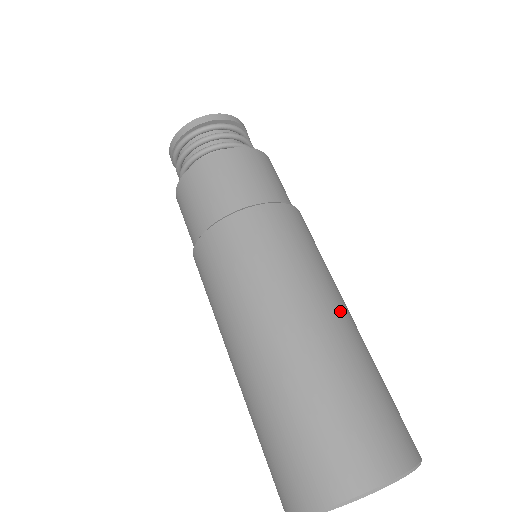
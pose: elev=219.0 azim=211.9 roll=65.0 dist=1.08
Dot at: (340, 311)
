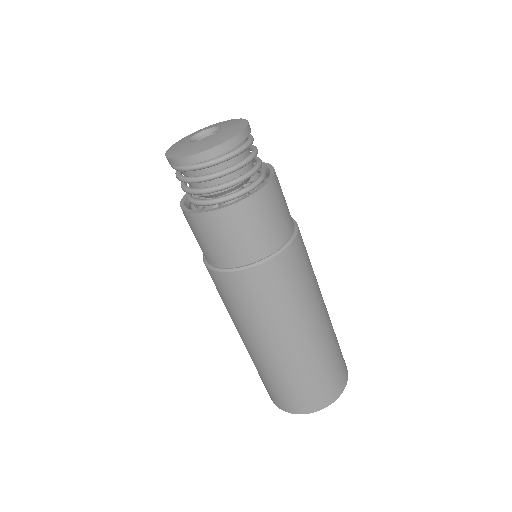
Dot at: (315, 325)
